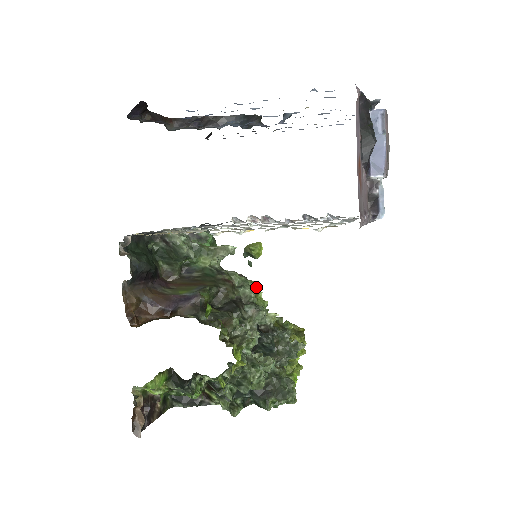
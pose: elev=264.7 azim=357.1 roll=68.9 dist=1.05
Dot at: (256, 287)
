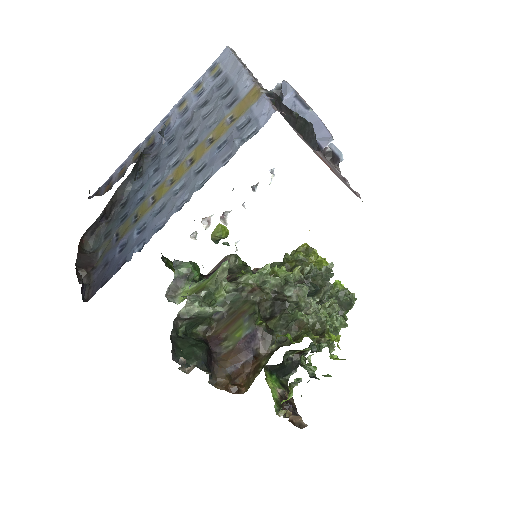
Dot at: (269, 268)
